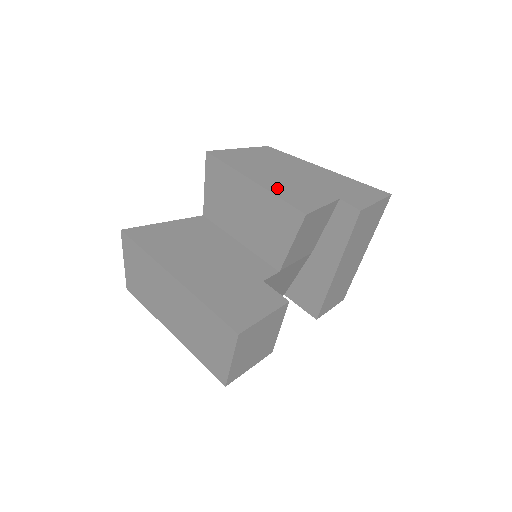
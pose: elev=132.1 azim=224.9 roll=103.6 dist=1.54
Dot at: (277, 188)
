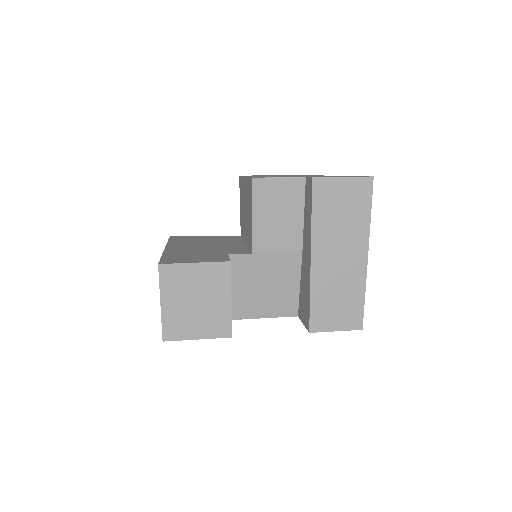
Dot at: occluded
